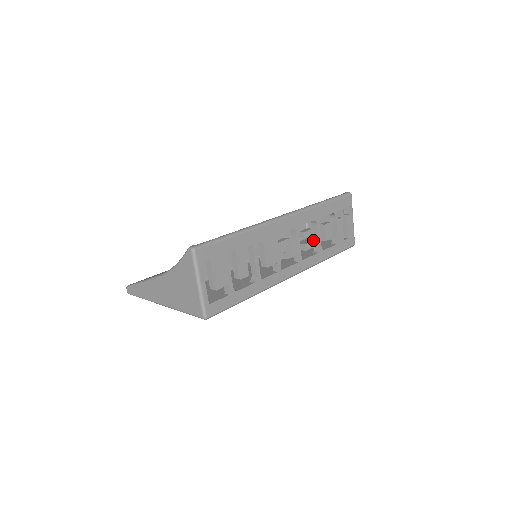
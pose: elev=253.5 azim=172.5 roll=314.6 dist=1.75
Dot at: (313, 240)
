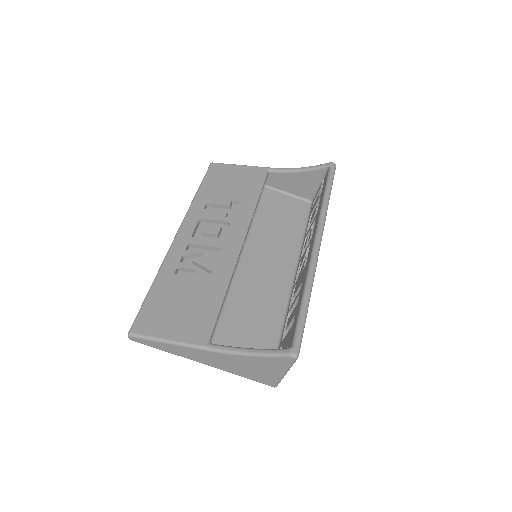
Dot at: occluded
